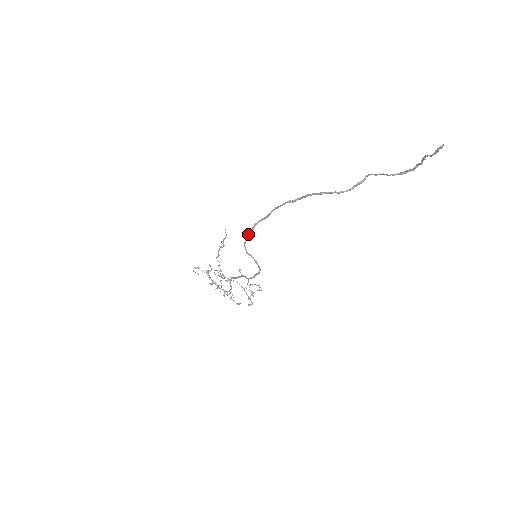
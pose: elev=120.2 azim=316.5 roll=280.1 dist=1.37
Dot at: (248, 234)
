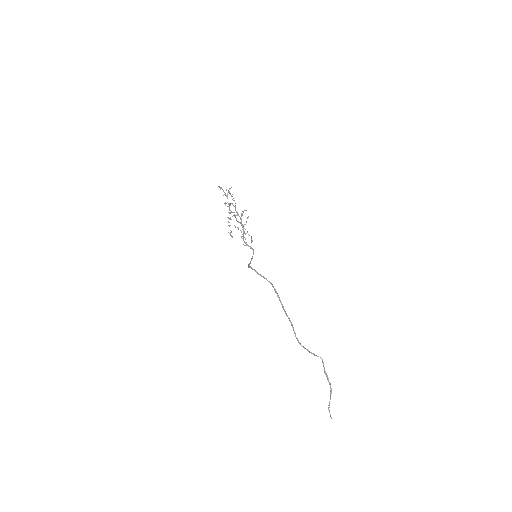
Dot at: (256, 272)
